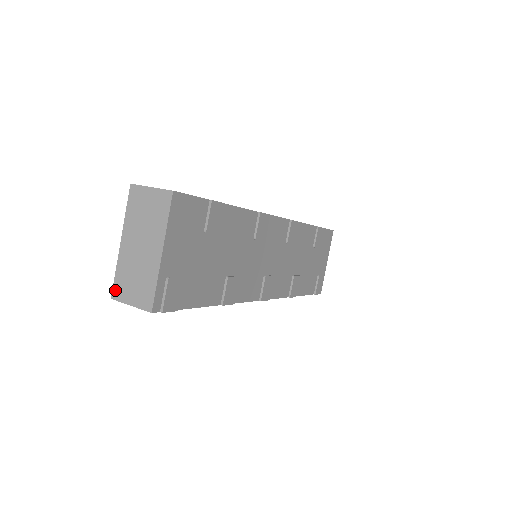
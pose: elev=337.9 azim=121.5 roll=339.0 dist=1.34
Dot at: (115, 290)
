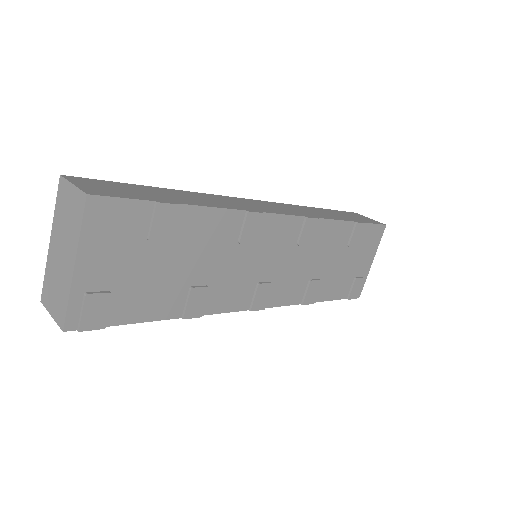
Dot at: (43, 293)
